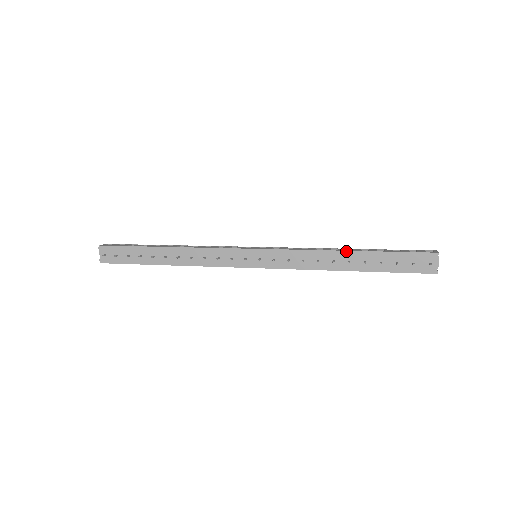
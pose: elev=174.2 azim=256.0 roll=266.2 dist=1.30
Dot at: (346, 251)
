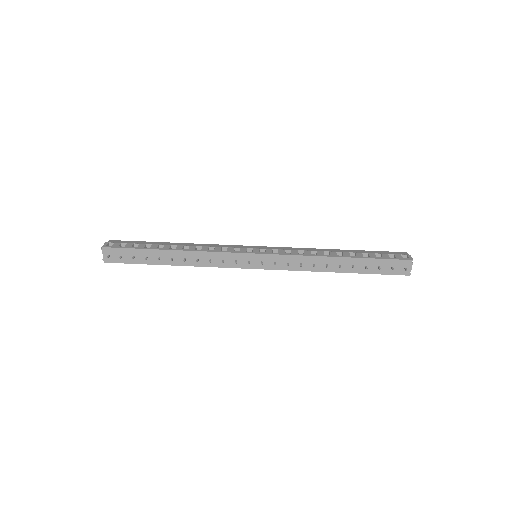
Dot at: (338, 257)
